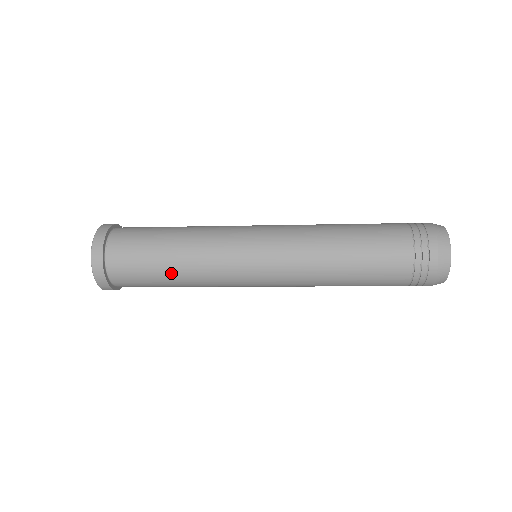
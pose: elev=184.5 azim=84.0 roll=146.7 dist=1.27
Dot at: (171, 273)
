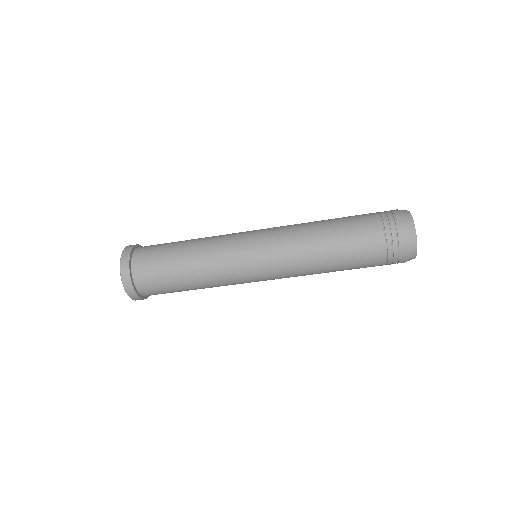
Dot at: (184, 249)
